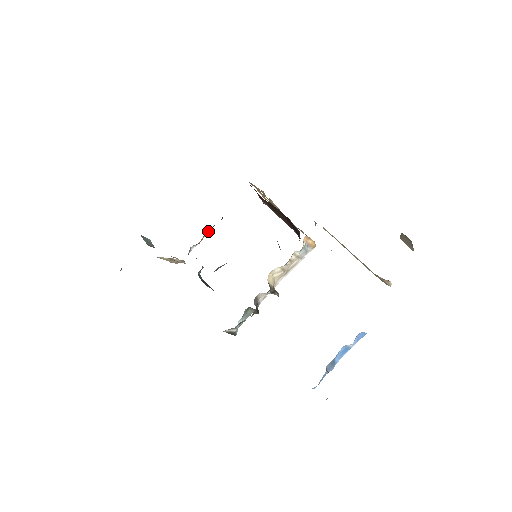
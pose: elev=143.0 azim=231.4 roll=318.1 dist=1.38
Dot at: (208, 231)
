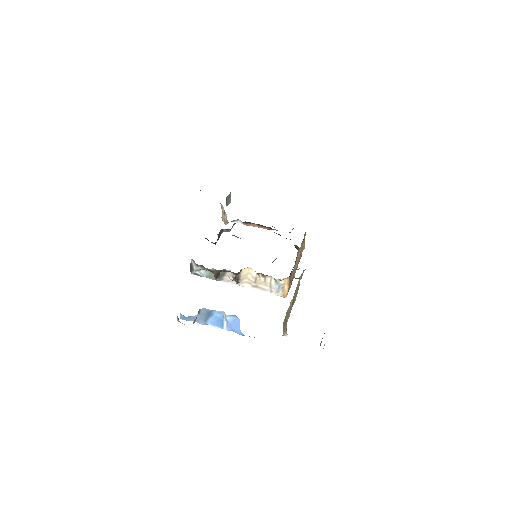
Dot at: (257, 225)
